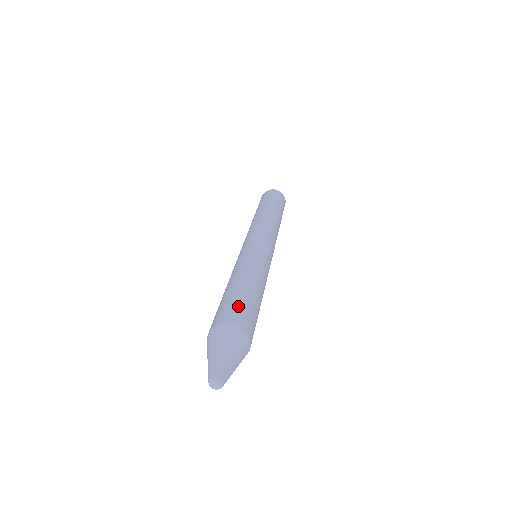
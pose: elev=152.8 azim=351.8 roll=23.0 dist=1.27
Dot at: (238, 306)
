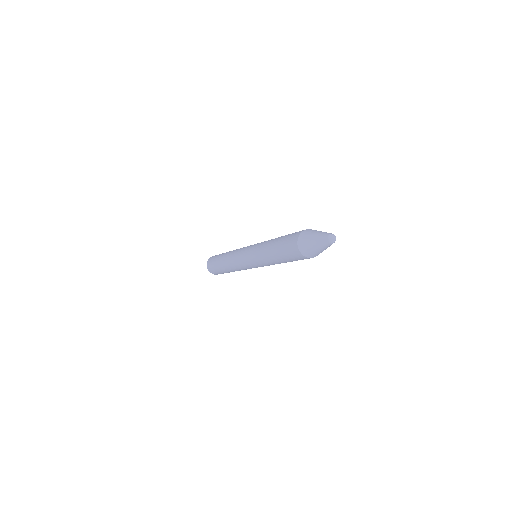
Dot at: (293, 233)
